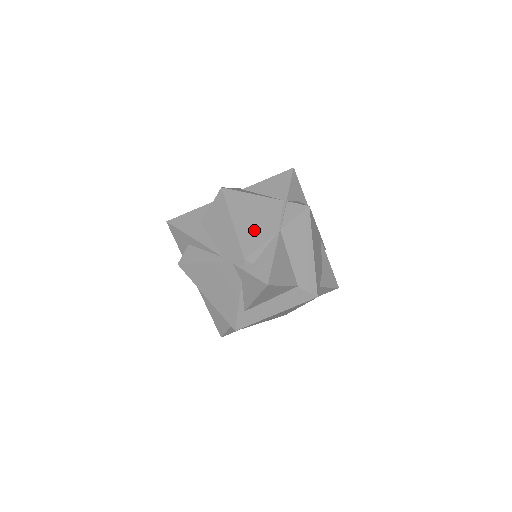
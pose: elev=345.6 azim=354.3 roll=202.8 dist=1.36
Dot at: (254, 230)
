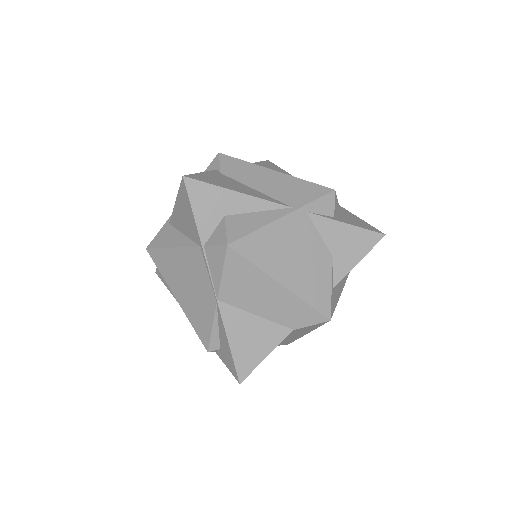
Dot at: (197, 307)
